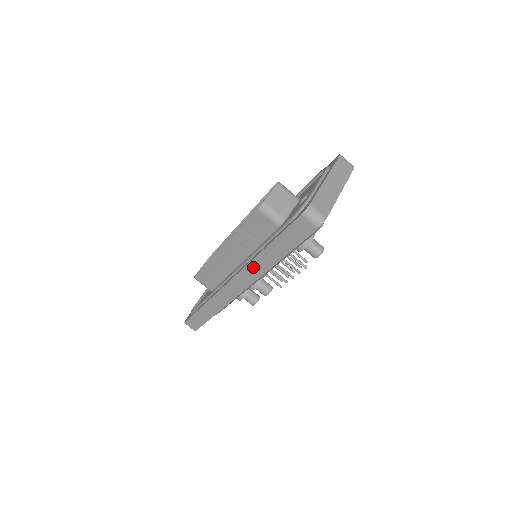
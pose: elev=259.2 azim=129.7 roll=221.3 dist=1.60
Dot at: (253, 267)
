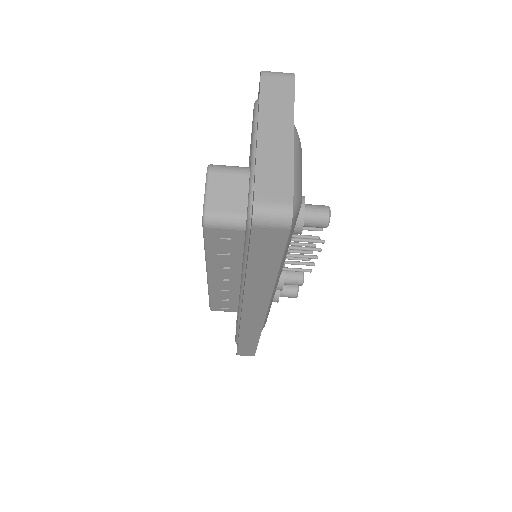
Dot at: (252, 296)
